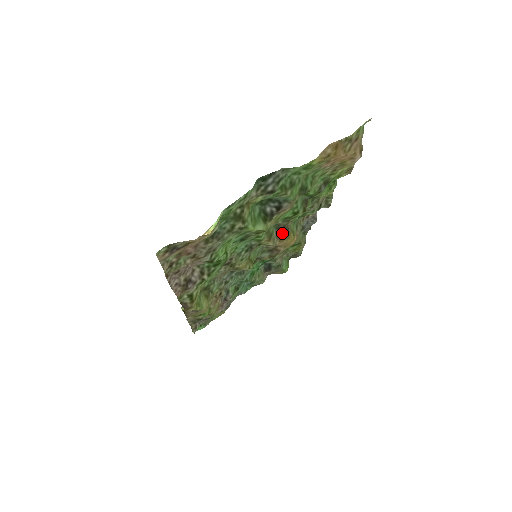
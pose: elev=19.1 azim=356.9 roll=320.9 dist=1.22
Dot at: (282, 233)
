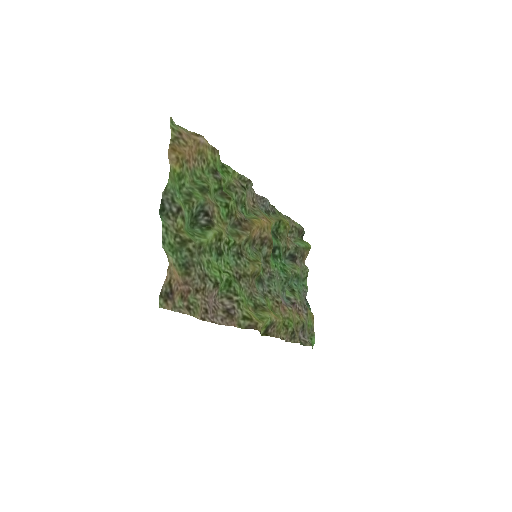
Dot at: (244, 226)
